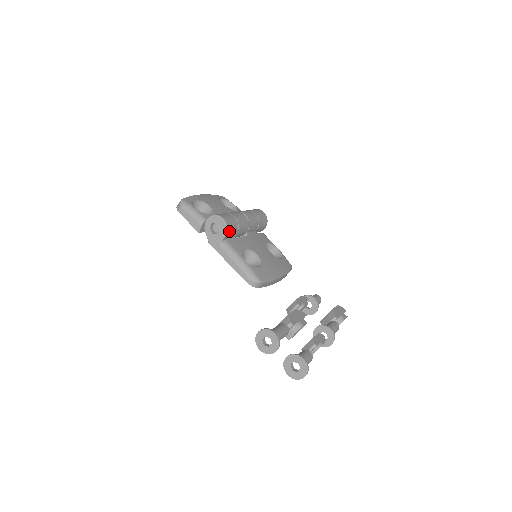
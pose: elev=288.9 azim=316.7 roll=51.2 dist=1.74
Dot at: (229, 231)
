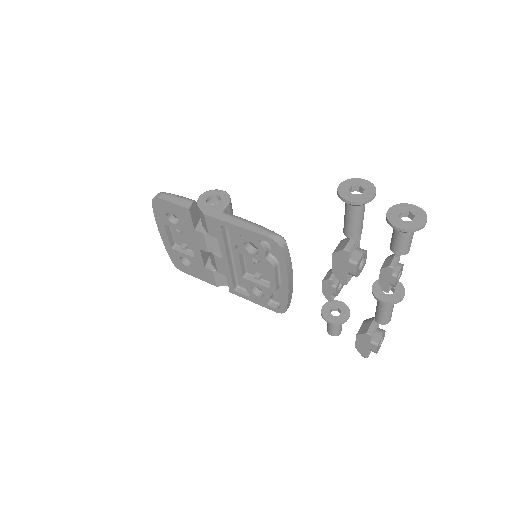
Dot at: (231, 204)
